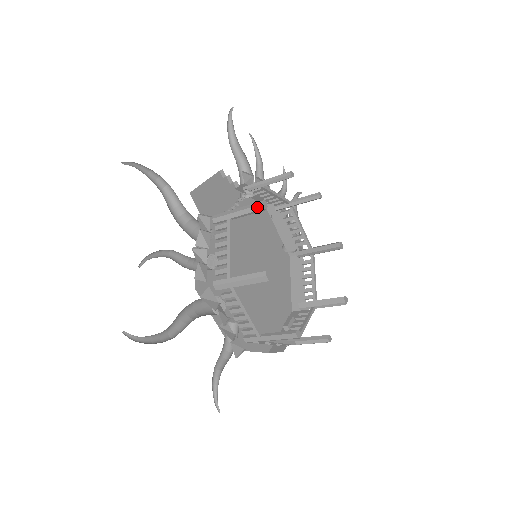
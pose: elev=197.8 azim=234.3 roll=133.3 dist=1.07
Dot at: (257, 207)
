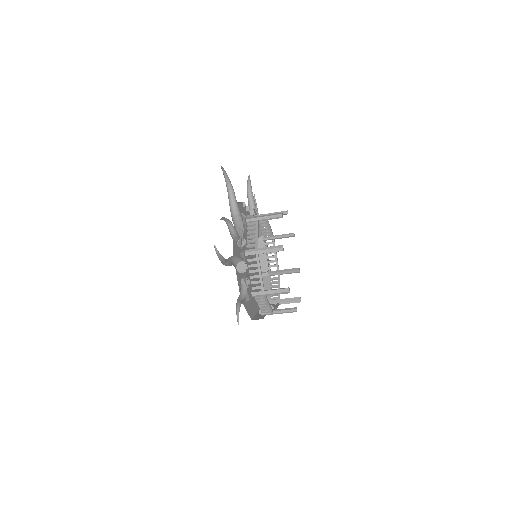
Dot at: (278, 215)
